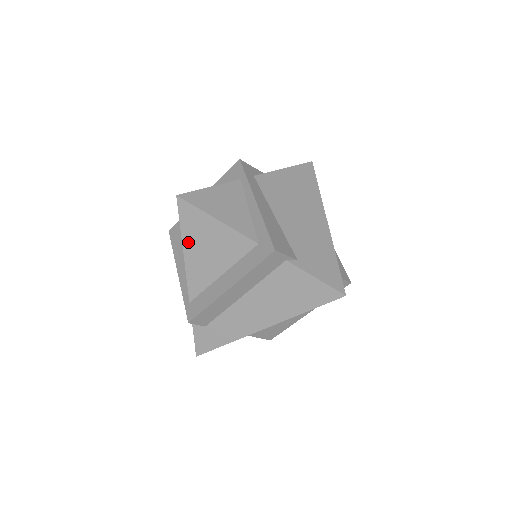
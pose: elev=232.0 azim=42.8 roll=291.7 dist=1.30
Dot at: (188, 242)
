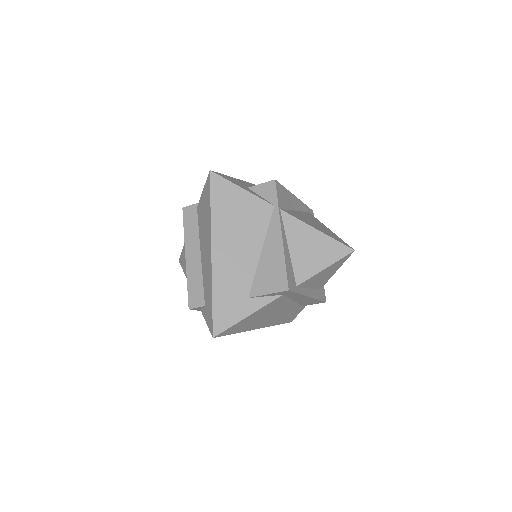
Dot at: occluded
